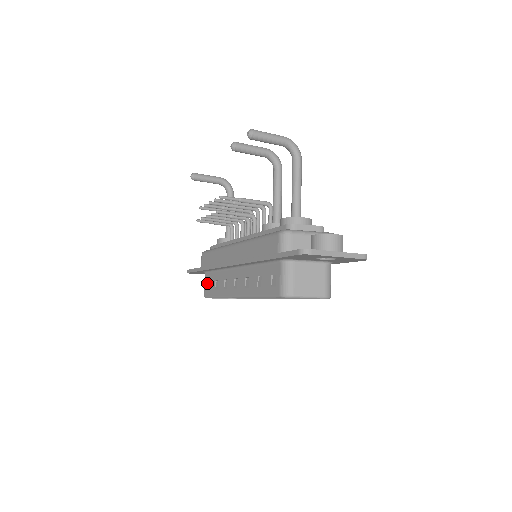
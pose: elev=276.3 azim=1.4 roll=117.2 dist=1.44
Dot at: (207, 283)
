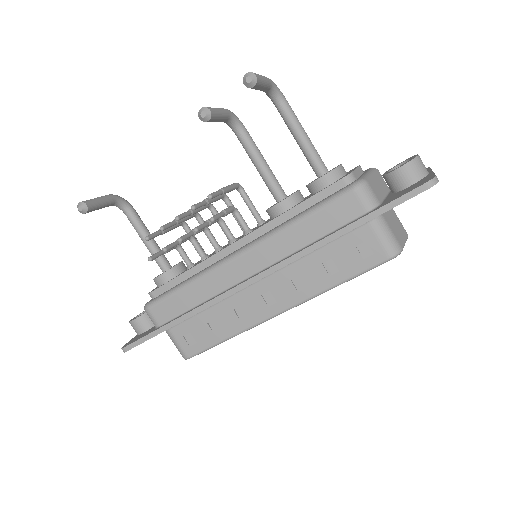
Dot at: (184, 338)
